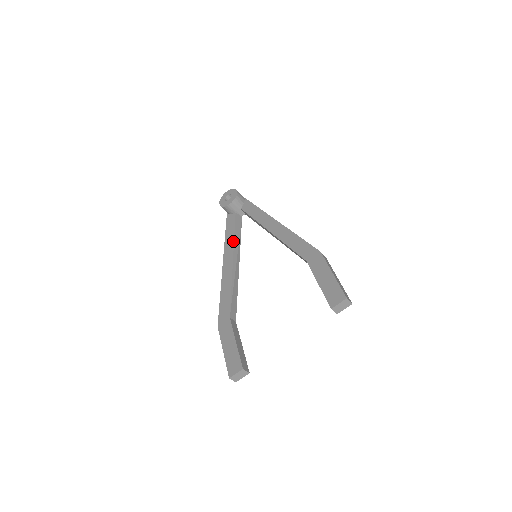
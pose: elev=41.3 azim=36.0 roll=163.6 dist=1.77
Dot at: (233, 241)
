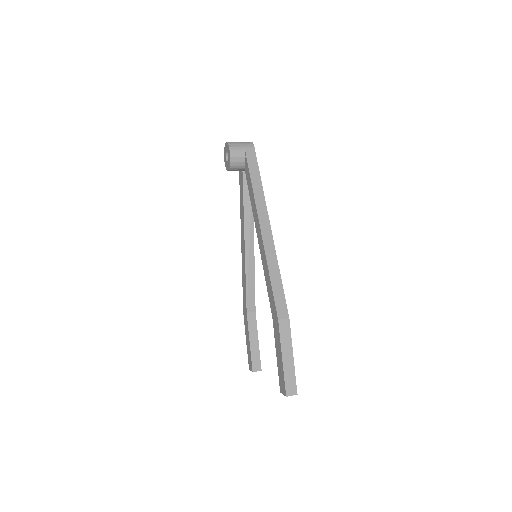
Dot at: (243, 217)
